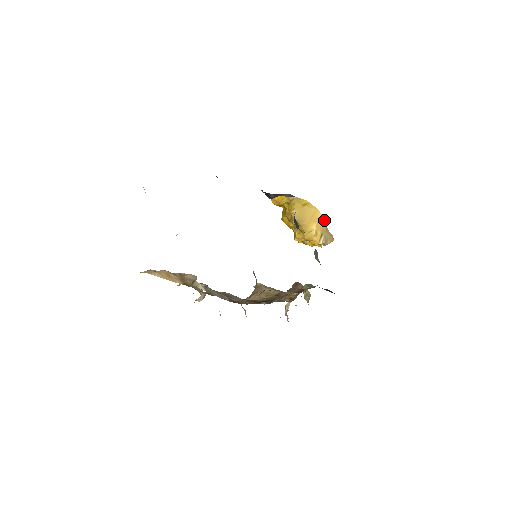
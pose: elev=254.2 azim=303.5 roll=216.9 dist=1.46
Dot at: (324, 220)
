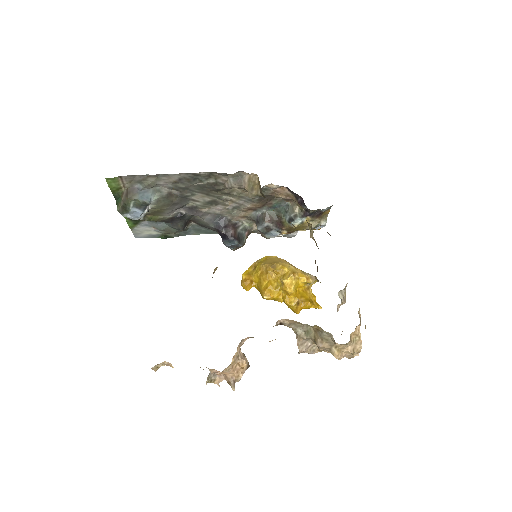
Dot at: (292, 265)
